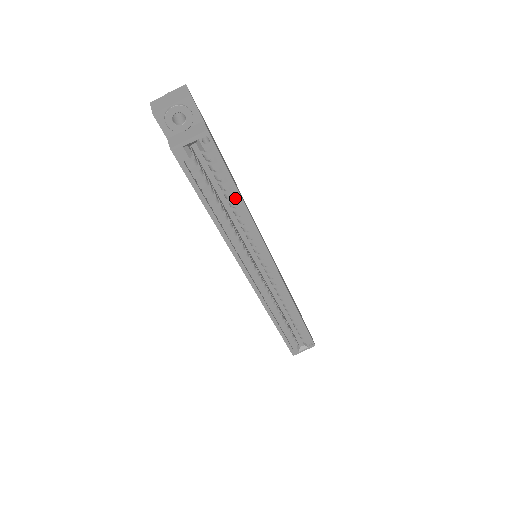
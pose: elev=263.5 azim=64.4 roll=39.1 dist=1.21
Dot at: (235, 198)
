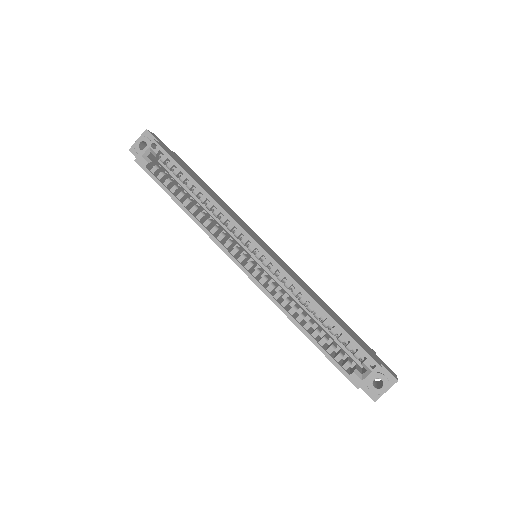
Dot at: (197, 189)
